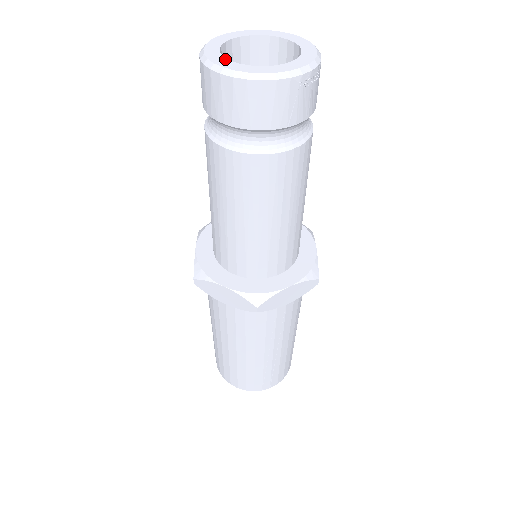
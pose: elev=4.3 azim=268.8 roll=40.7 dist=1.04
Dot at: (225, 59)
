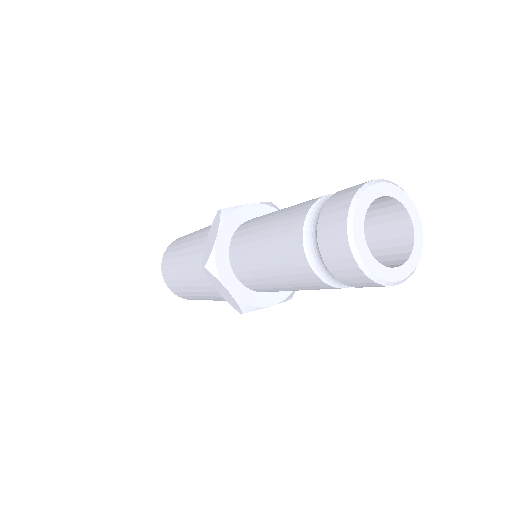
Dot at: (387, 269)
